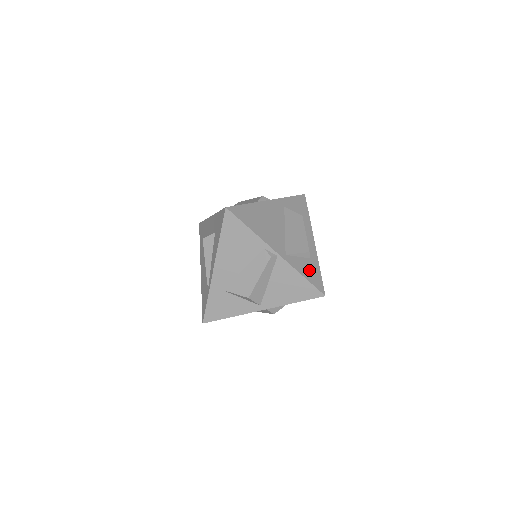
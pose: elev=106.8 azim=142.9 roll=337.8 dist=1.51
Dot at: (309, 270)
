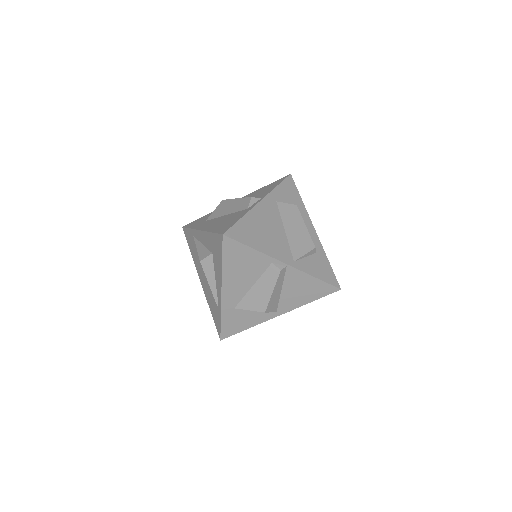
Dot at: (319, 267)
